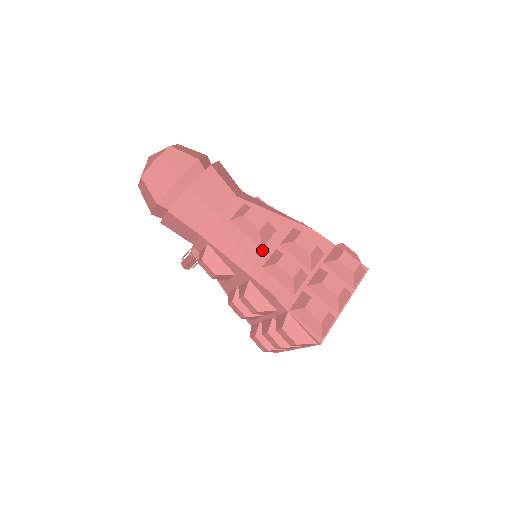
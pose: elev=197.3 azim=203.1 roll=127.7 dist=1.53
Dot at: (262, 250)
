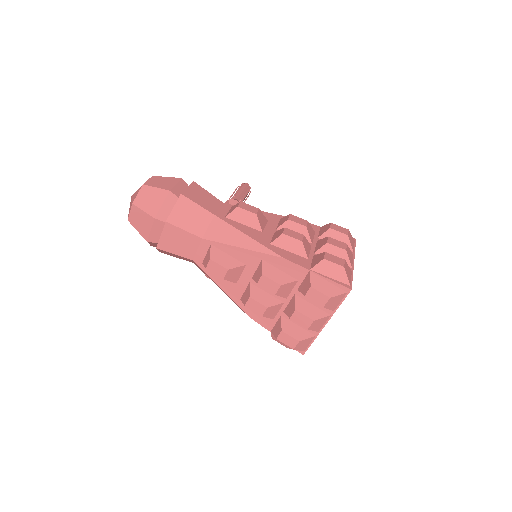
Dot at: (237, 285)
